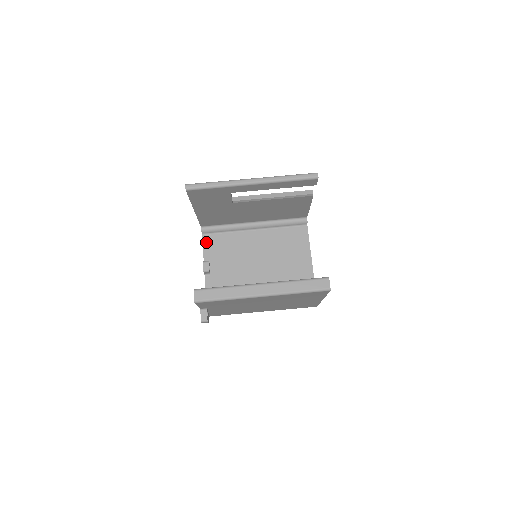
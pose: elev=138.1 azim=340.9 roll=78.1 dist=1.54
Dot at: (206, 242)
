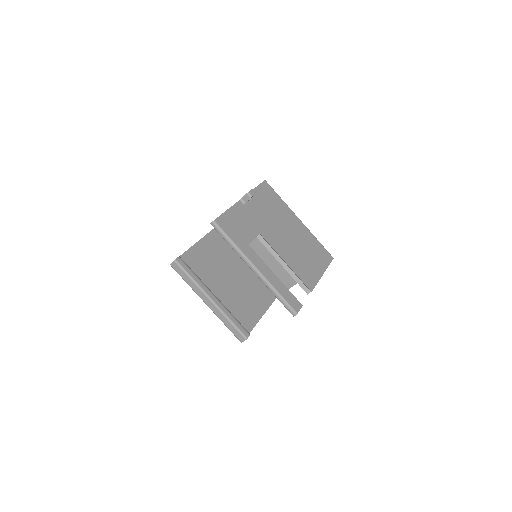
Dot at: occluded
